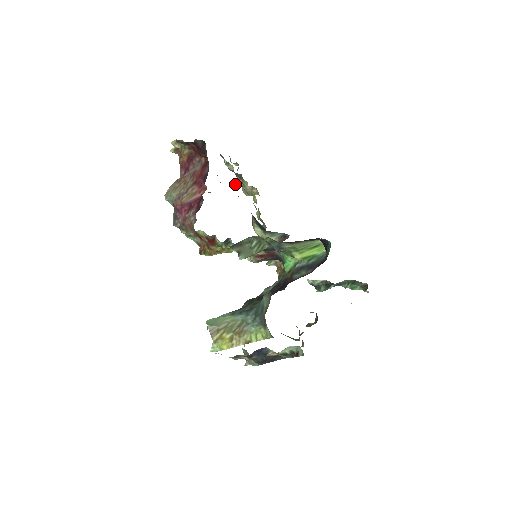
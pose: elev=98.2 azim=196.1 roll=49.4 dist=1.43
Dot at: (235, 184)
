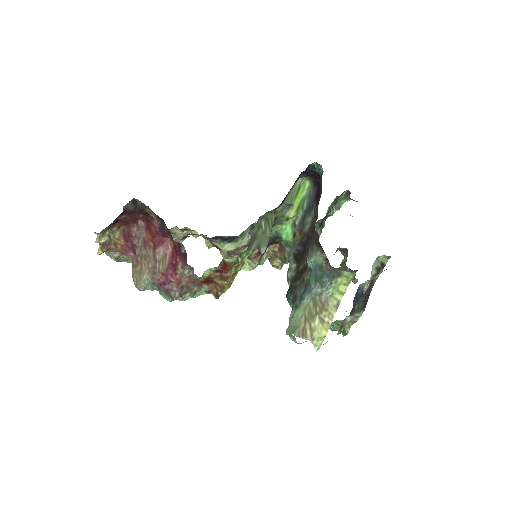
Dot at: occluded
